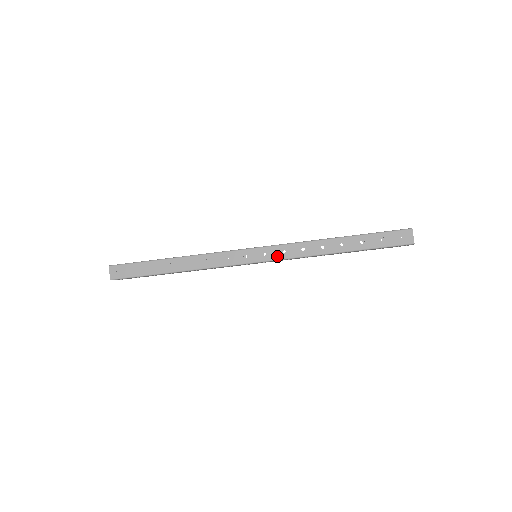
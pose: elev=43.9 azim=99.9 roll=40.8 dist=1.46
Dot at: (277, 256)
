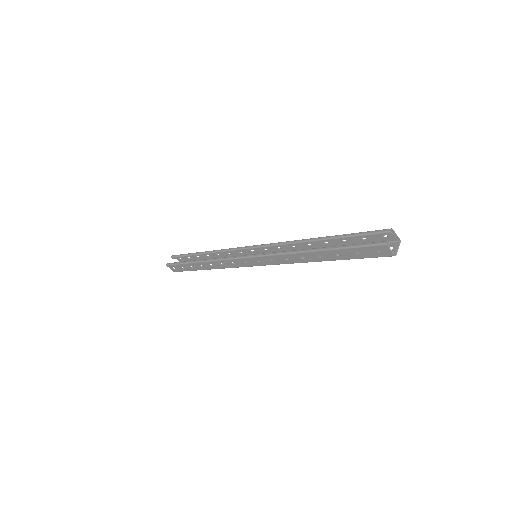
Dot at: (270, 263)
